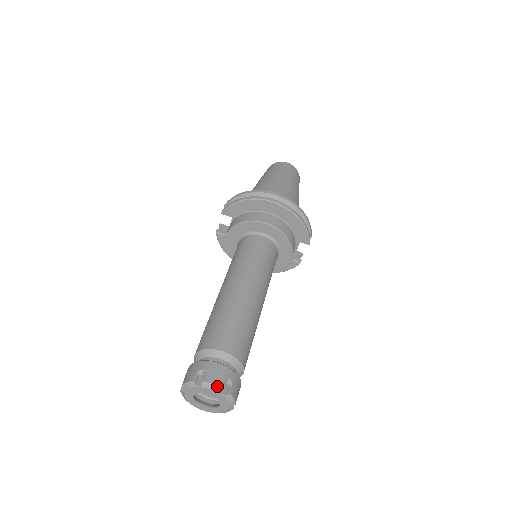
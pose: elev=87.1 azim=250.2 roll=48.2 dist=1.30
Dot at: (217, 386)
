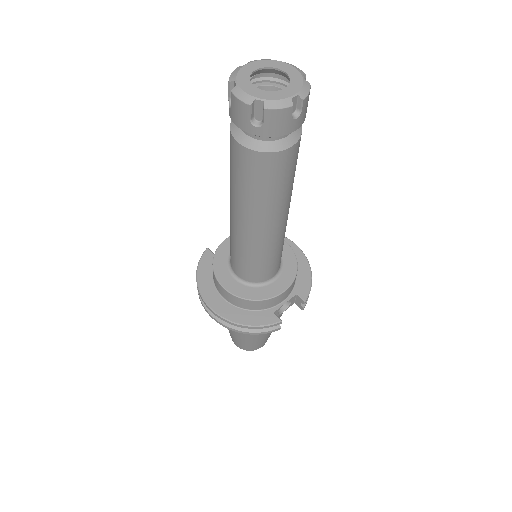
Dot at: (302, 71)
